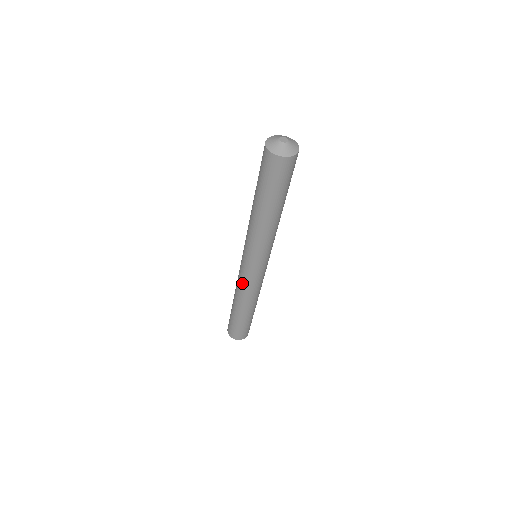
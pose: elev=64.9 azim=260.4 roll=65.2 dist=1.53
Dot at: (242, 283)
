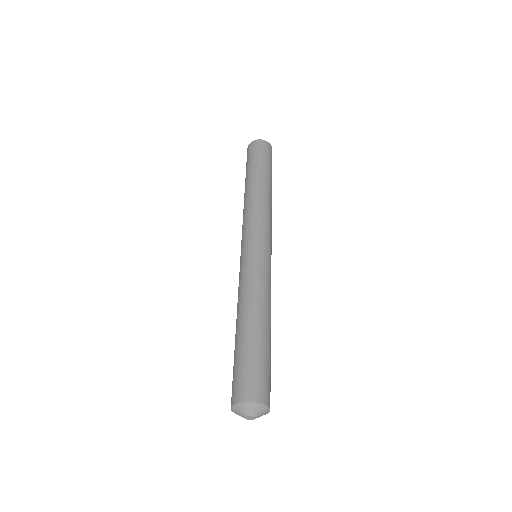
Dot at: occluded
